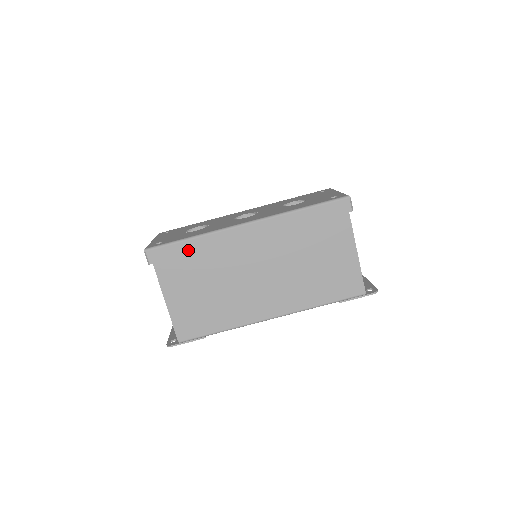
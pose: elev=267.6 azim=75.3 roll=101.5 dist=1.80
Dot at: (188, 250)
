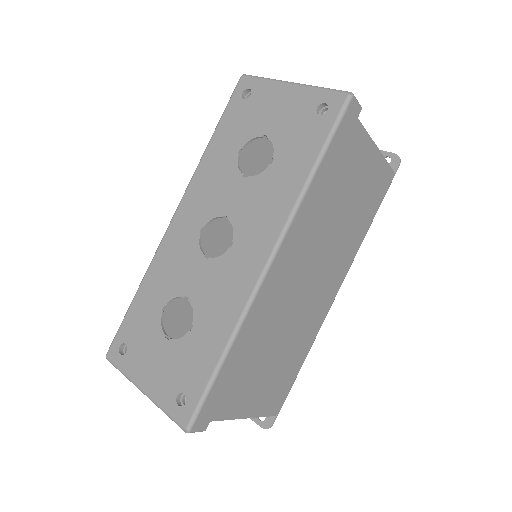
Dot at: (232, 367)
